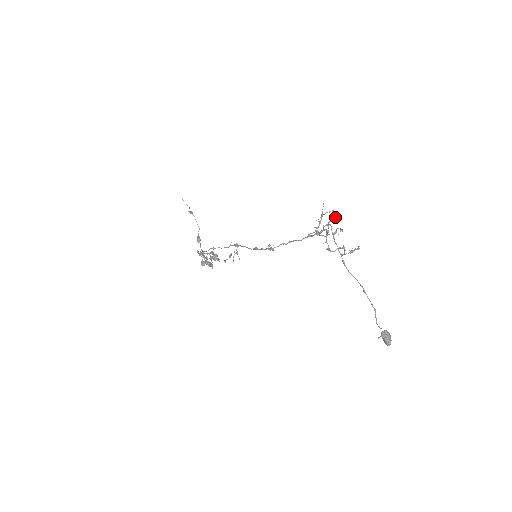
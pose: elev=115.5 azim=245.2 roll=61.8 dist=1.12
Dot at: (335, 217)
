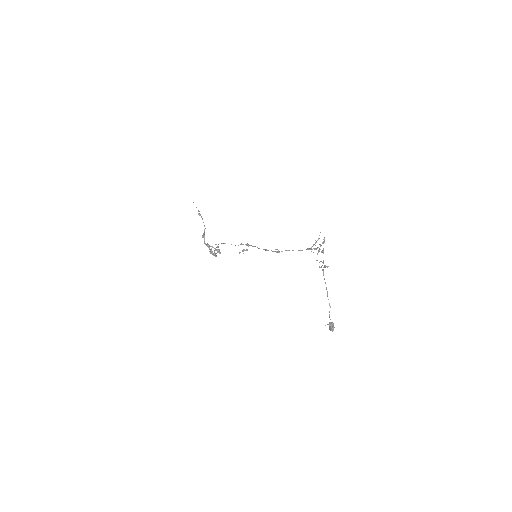
Dot at: (324, 242)
